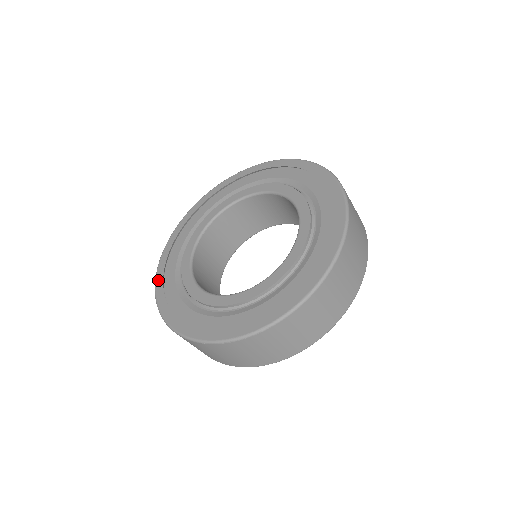
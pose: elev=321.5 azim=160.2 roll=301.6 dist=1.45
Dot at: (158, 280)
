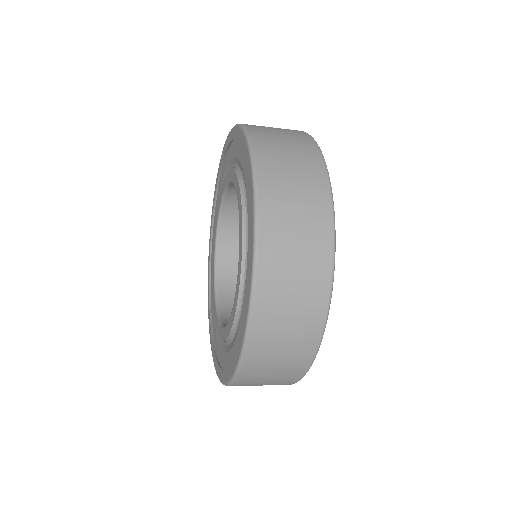
Dot at: (208, 256)
